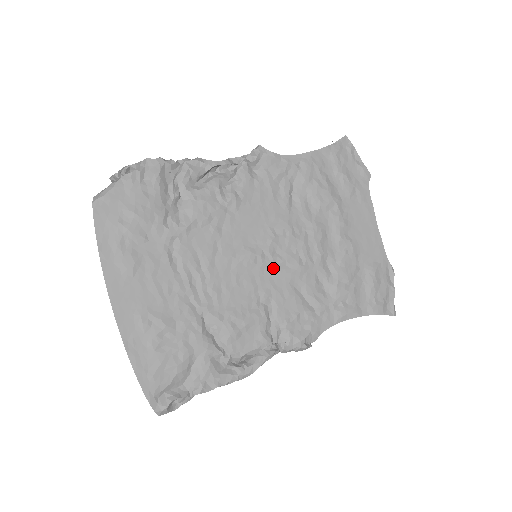
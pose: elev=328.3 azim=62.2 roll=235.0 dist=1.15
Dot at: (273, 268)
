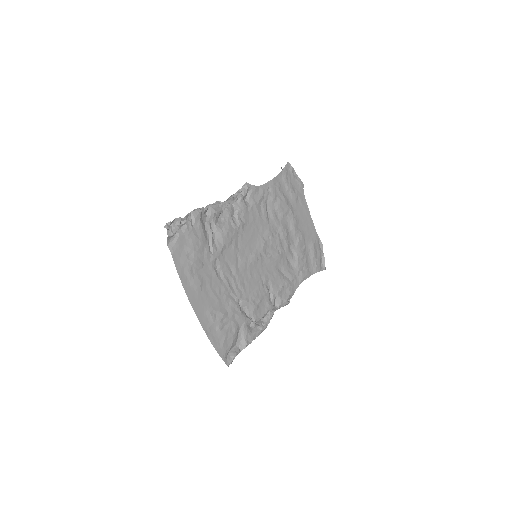
Dot at: (266, 261)
